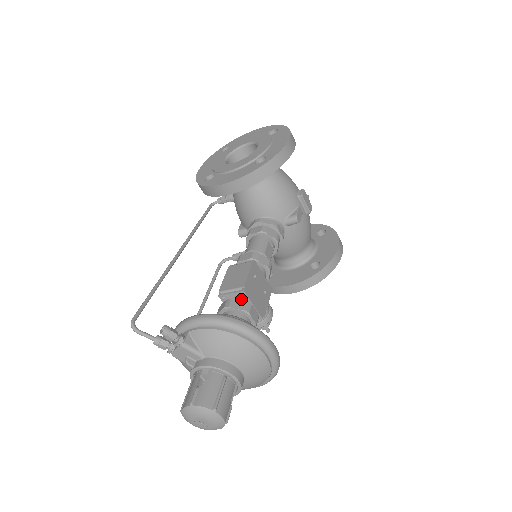
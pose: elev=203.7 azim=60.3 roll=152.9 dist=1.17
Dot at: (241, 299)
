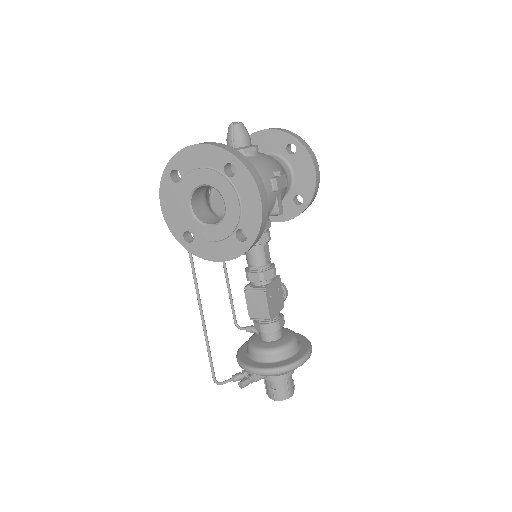
Dot at: occluded
